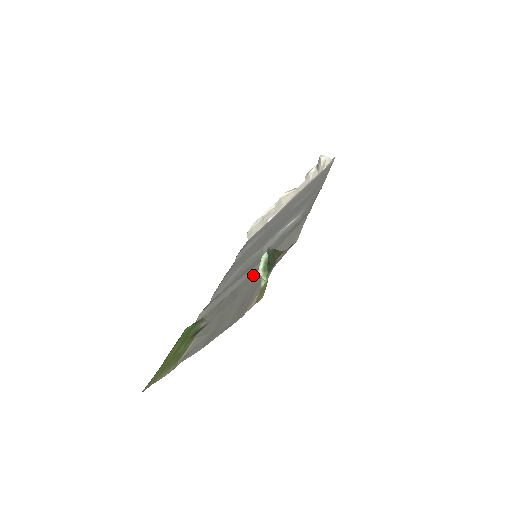
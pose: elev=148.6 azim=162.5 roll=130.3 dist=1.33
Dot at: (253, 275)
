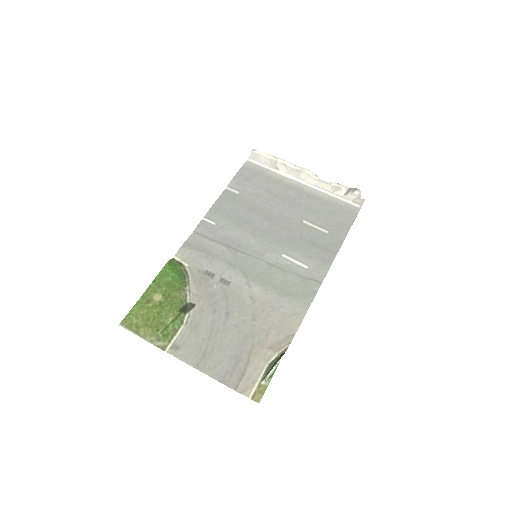
Dot at: (250, 305)
